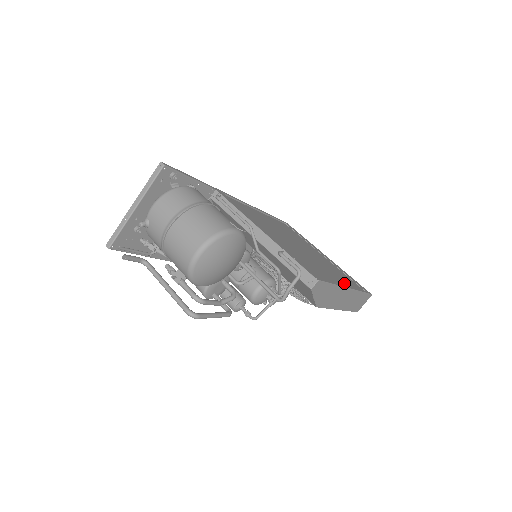
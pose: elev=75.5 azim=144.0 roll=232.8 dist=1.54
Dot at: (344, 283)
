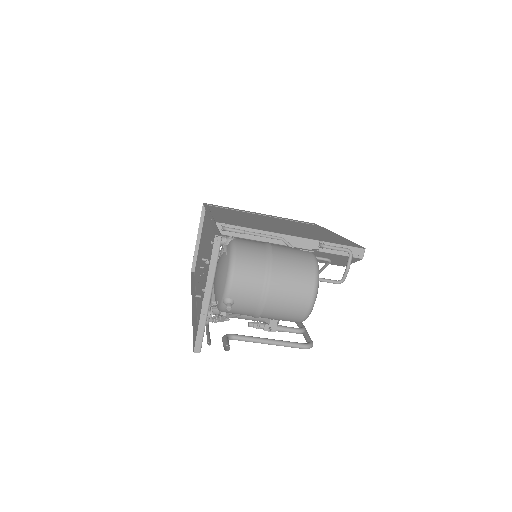
Dot at: (322, 231)
